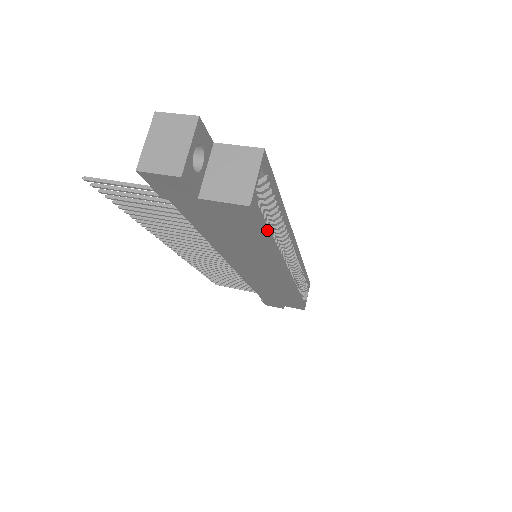
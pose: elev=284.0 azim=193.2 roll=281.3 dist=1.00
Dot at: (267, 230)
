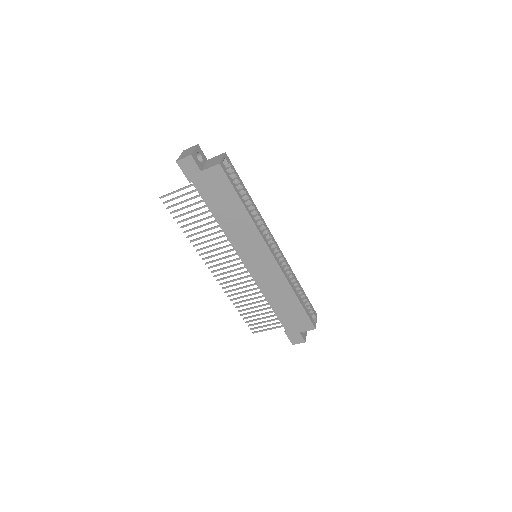
Dot at: (238, 192)
